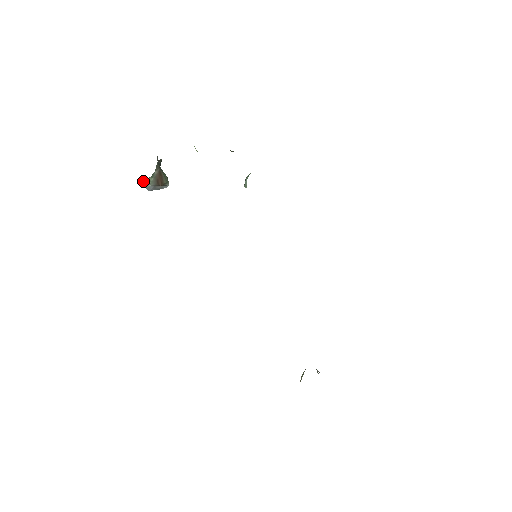
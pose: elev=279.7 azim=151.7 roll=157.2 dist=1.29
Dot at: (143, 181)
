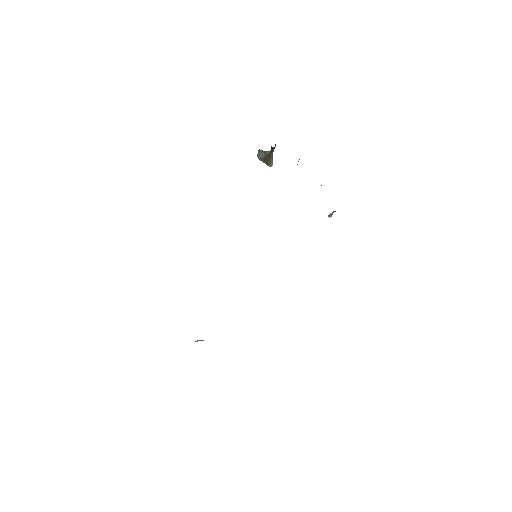
Dot at: (259, 150)
